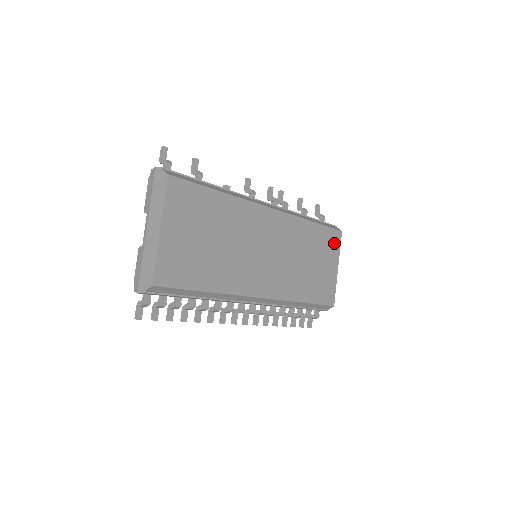
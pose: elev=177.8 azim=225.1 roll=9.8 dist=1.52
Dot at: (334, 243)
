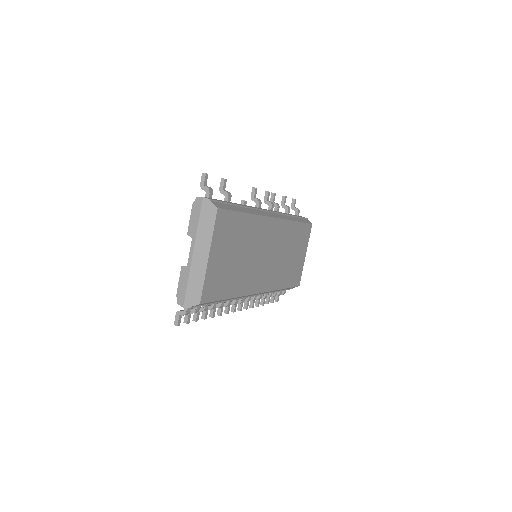
Dot at: (306, 235)
